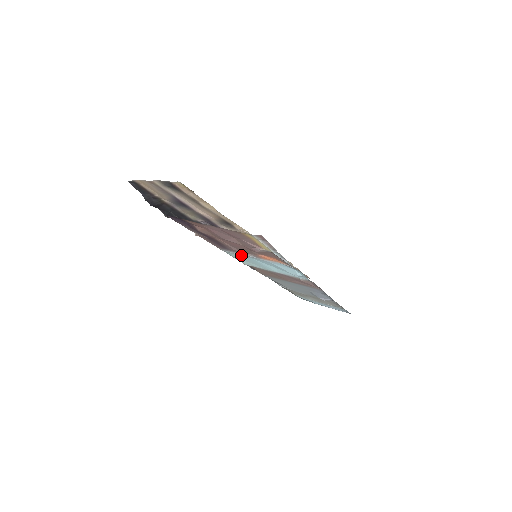
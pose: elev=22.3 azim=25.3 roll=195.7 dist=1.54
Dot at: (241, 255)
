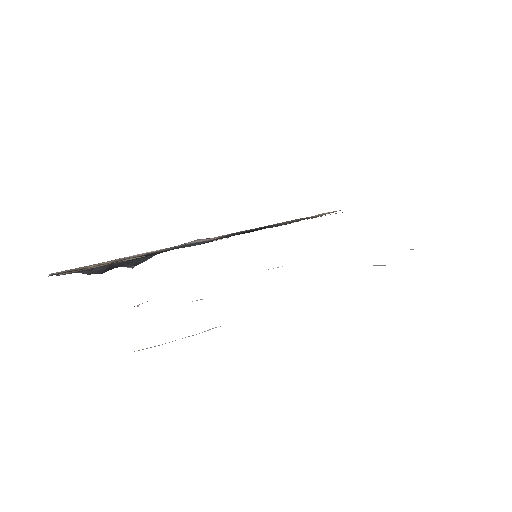
Dot at: occluded
